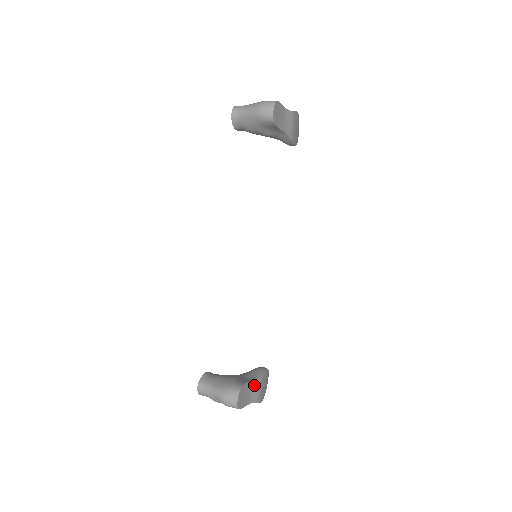
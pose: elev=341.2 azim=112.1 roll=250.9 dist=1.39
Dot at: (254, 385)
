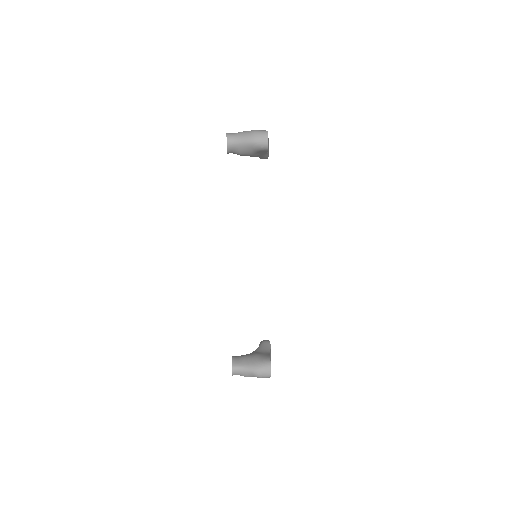
Dot at: (270, 356)
